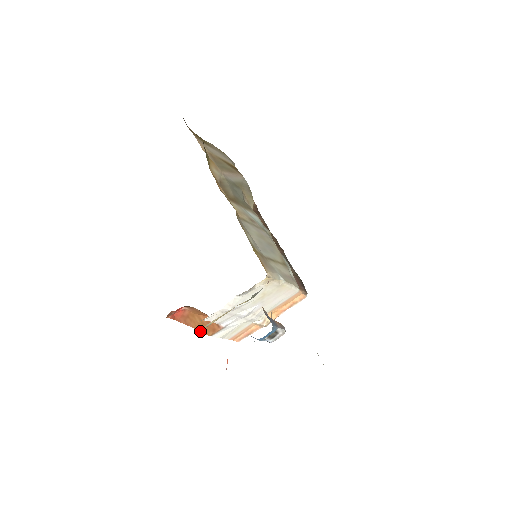
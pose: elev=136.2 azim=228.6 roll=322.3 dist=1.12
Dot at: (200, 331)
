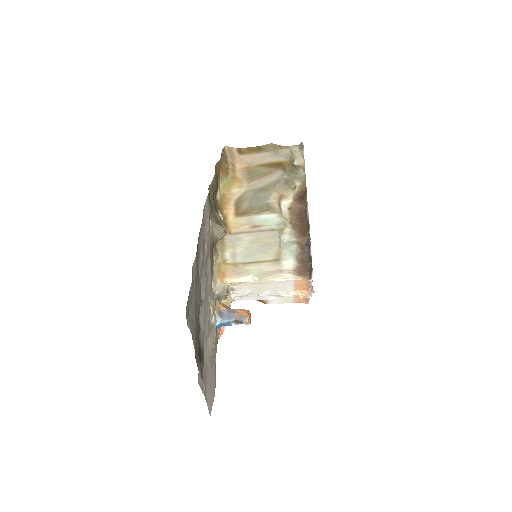
Dot at: occluded
